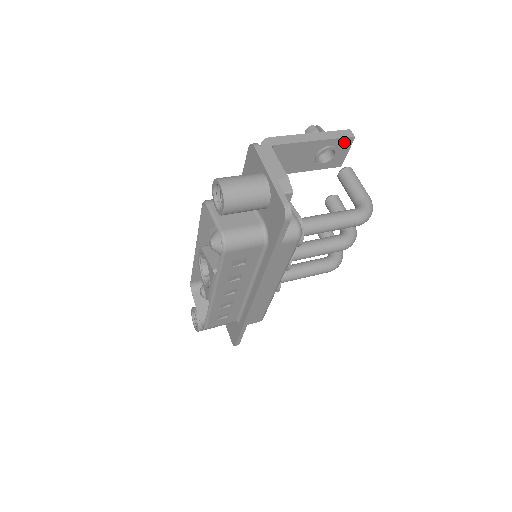
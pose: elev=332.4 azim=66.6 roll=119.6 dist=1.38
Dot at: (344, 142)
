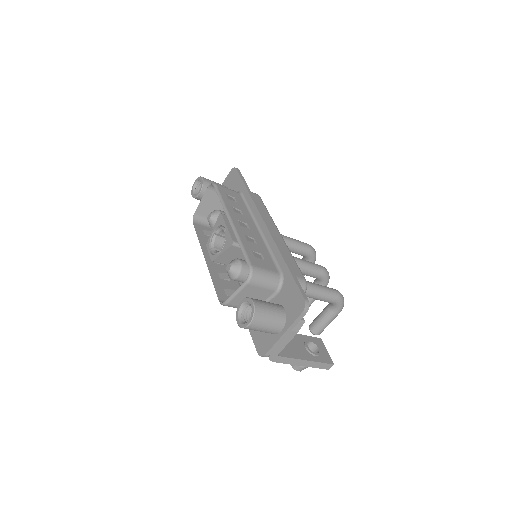
Dot at: occluded
